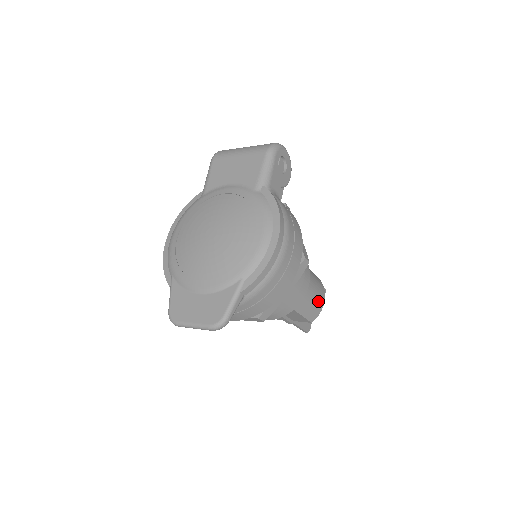
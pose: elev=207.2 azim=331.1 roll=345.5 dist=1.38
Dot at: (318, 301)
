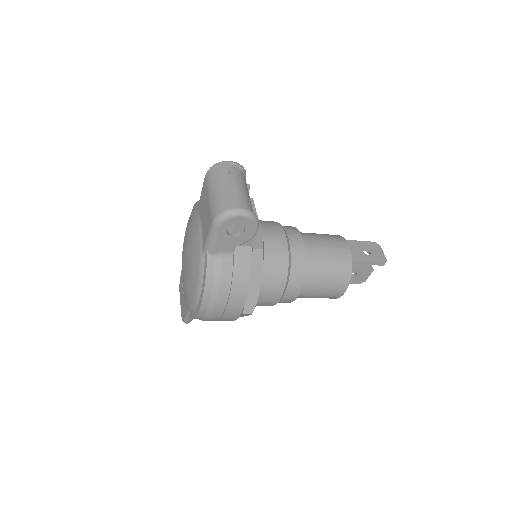
Dot at: (331, 294)
